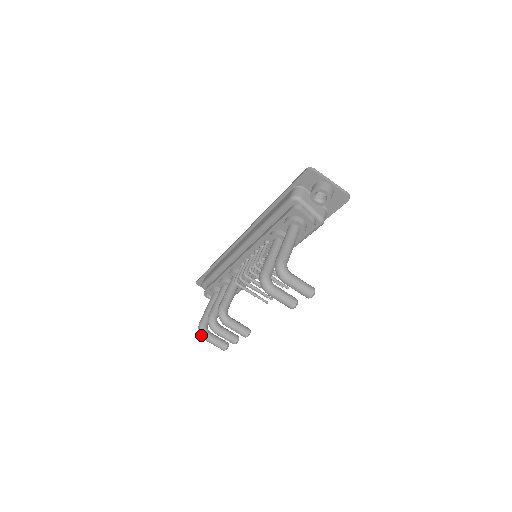
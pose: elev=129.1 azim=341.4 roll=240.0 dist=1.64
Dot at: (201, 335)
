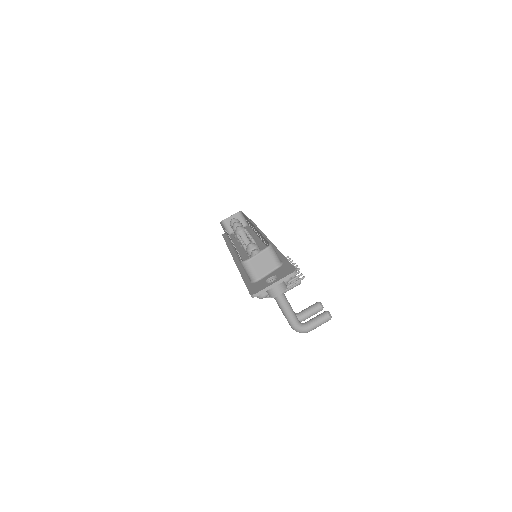
Dot at: occluded
